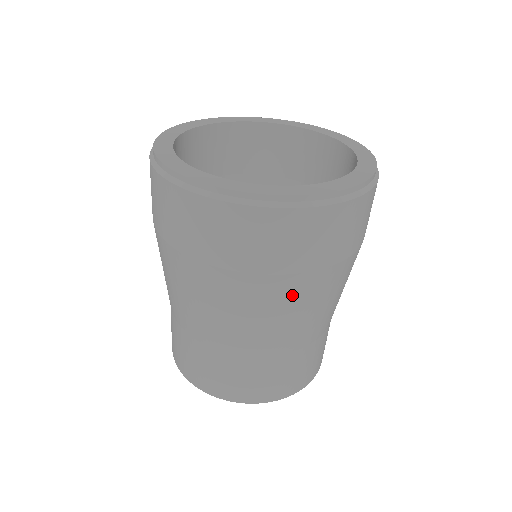
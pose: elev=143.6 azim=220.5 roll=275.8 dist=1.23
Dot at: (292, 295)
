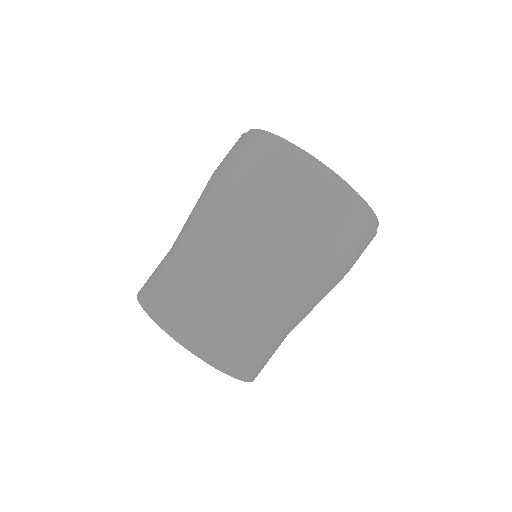
Dot at: (243, 216)
